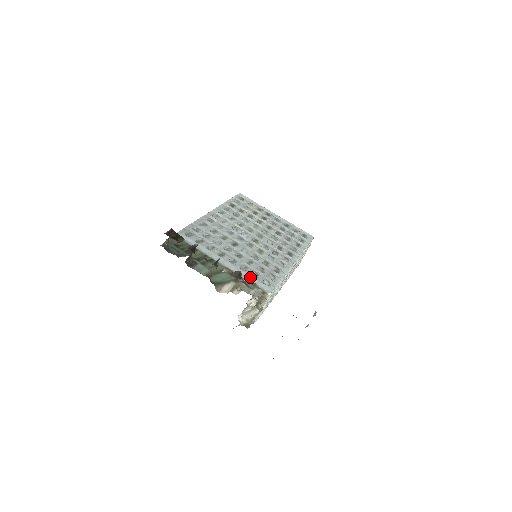
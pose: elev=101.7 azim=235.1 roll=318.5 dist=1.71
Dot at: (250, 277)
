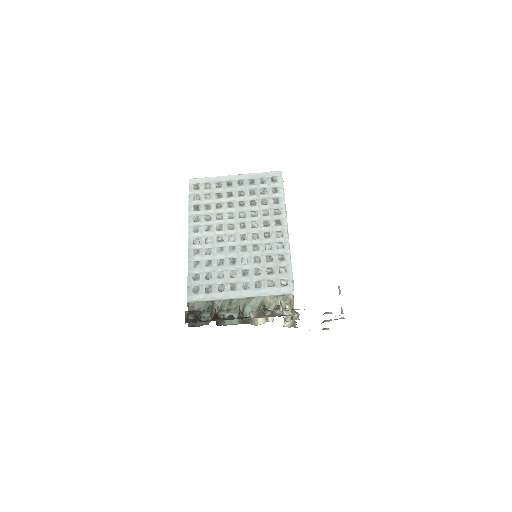
Dot at: (269, 290)
